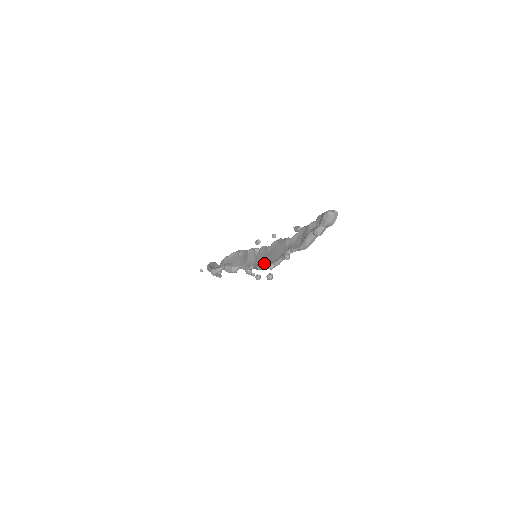
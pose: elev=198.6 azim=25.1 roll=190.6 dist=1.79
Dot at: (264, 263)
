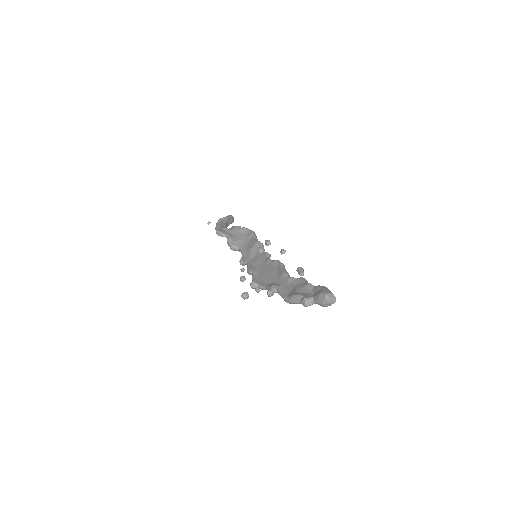
Dot at: (254, 273)
